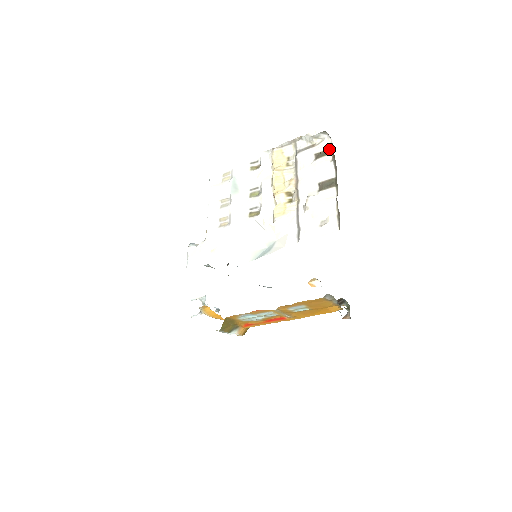
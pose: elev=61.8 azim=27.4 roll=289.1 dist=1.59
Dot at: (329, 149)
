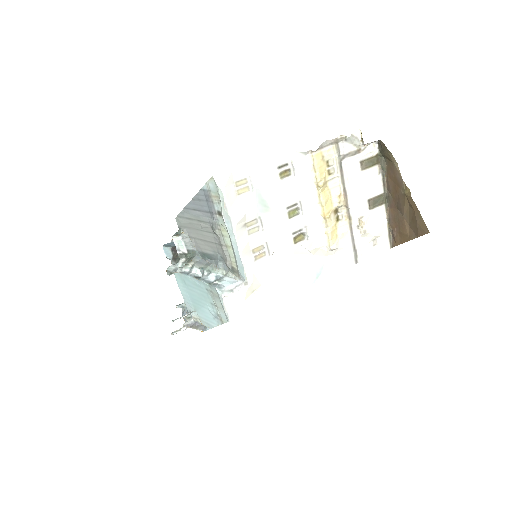
Dot at: (375, 157)
